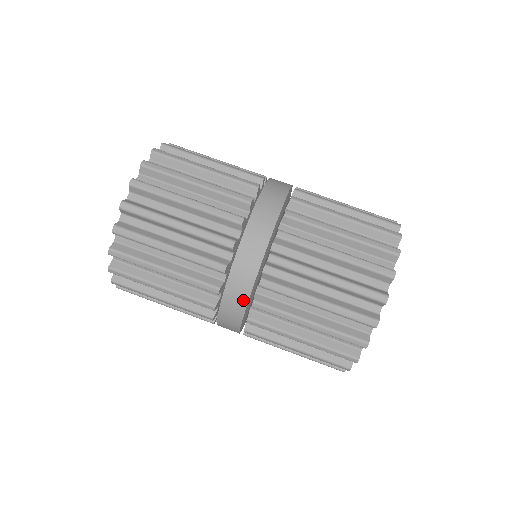
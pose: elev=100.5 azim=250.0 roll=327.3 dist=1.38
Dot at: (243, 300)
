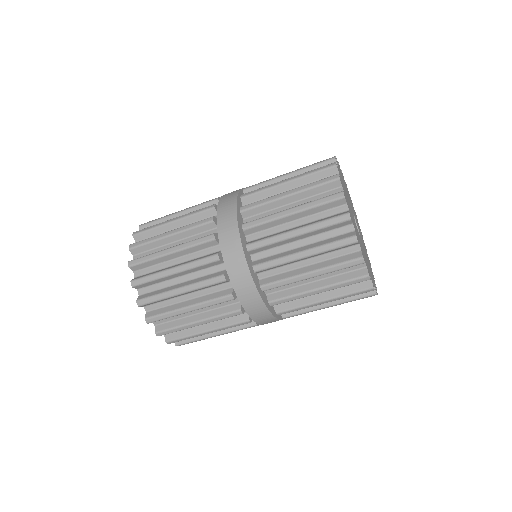
Dot at: occluded
